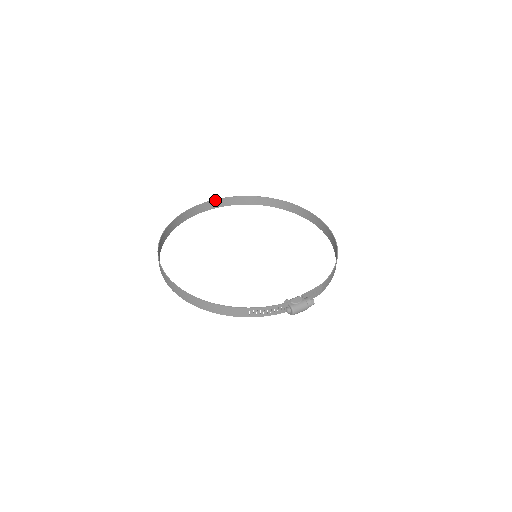
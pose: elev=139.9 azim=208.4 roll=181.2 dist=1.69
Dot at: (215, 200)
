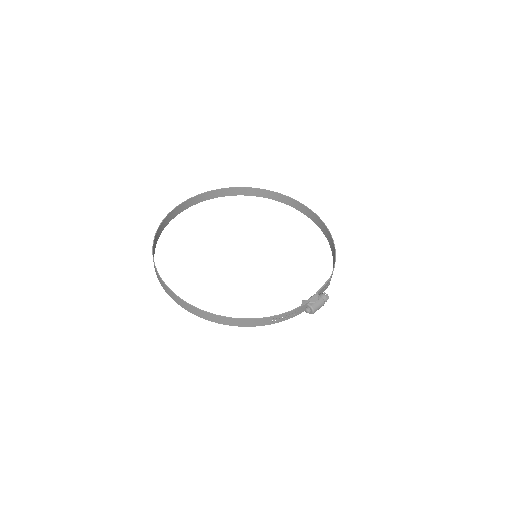
Dot at: (192, 198)
